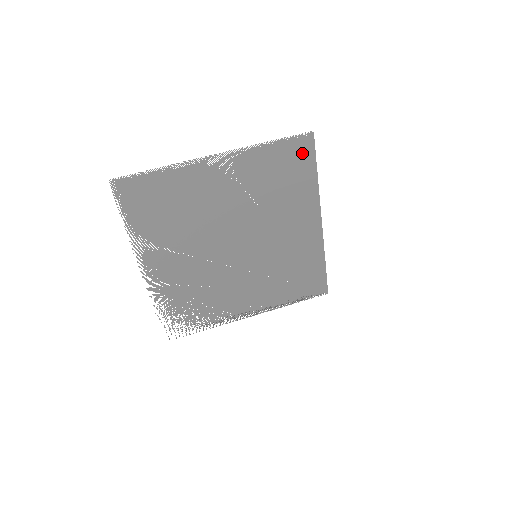
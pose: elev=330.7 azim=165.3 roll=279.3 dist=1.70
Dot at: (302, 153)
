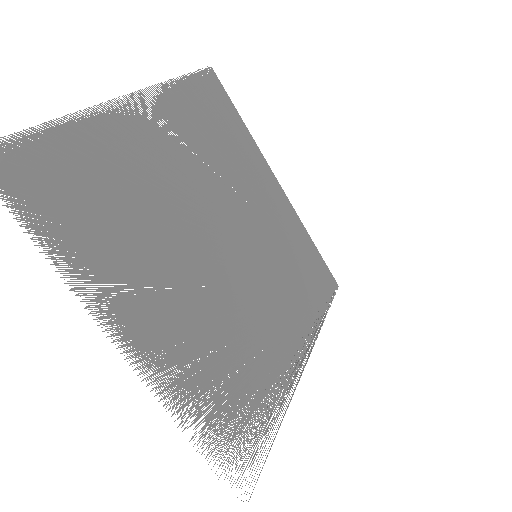
Dot at: (217, 94)
